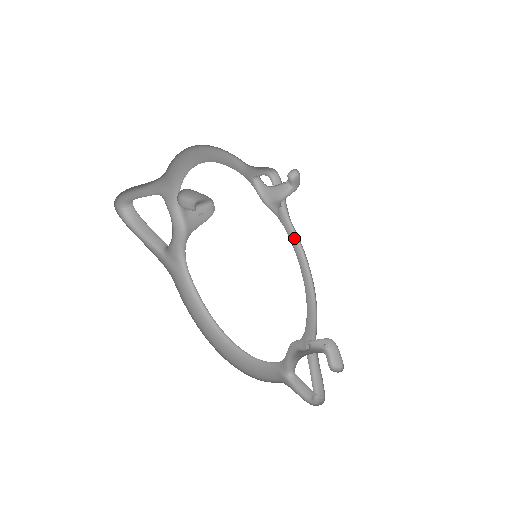
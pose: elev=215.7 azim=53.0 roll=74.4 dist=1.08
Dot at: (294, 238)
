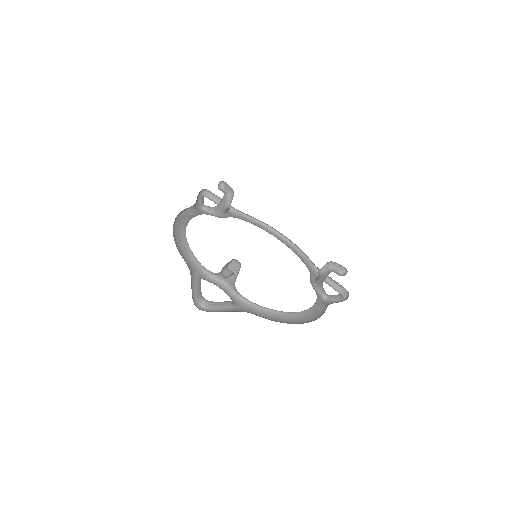
Dot at: (250, 219)
